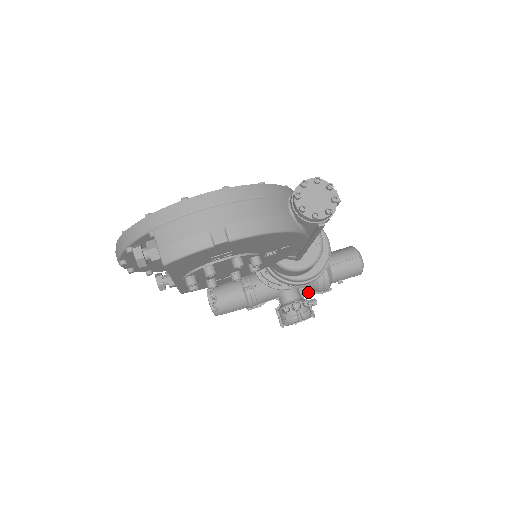
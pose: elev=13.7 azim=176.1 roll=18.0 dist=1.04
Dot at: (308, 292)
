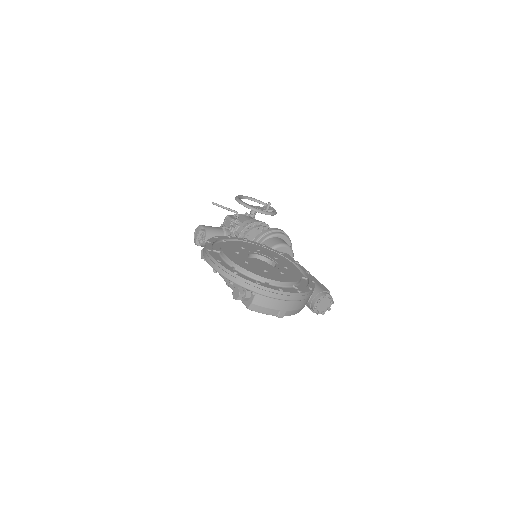
Dot at: occluded
